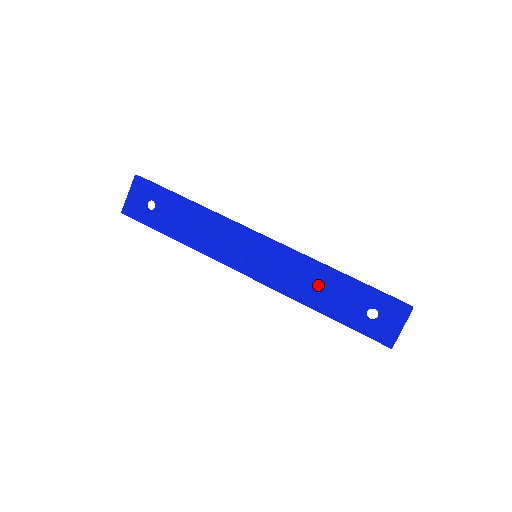
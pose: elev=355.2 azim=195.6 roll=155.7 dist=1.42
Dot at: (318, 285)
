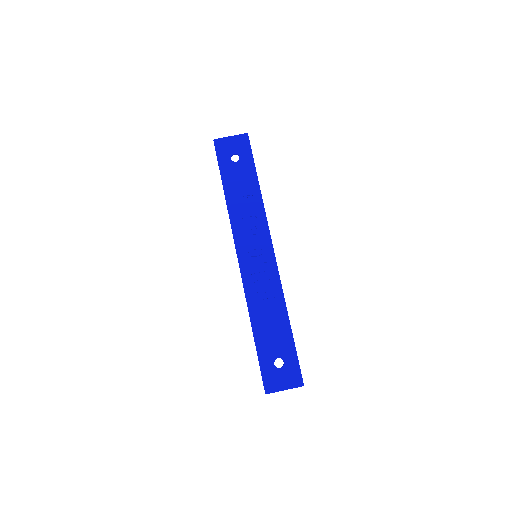
Dot at: (270, 312)
